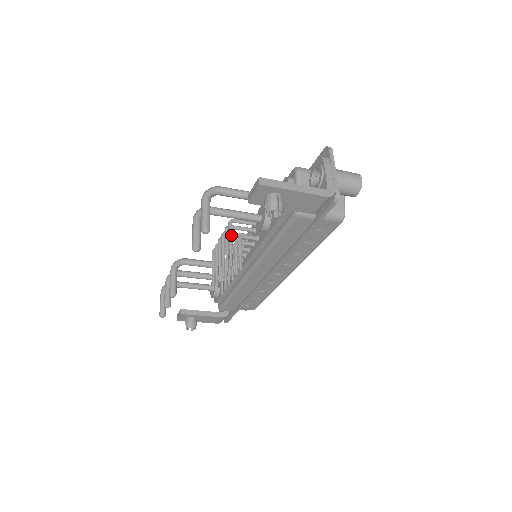
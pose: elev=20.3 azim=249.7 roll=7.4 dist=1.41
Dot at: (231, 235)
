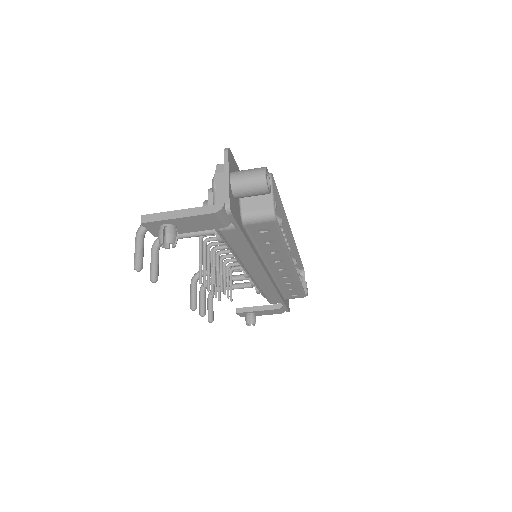
Dot at: (200, 252)
